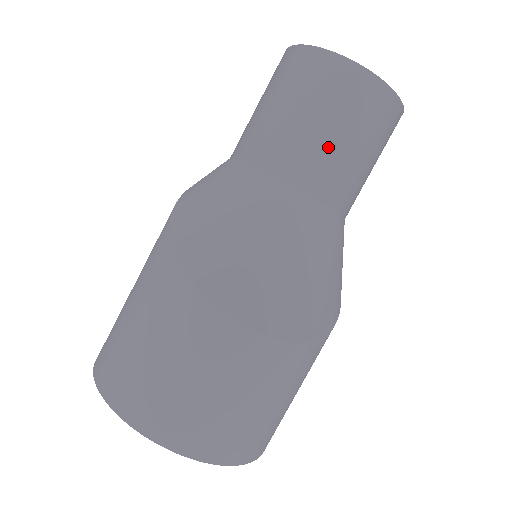
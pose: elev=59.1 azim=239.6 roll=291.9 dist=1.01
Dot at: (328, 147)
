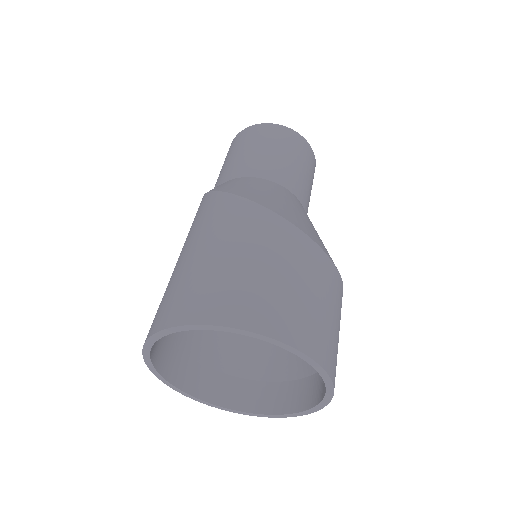
Dot at: (306, 182)
